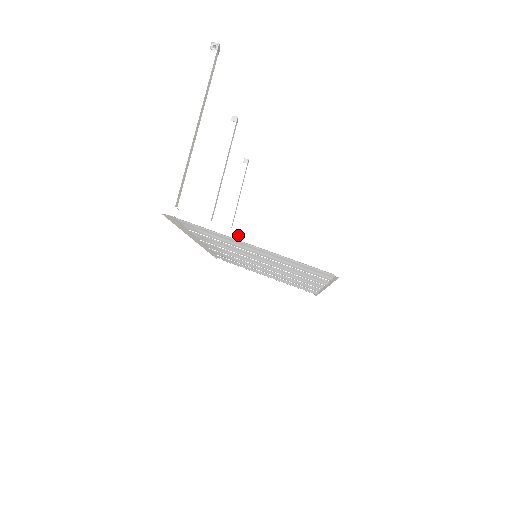
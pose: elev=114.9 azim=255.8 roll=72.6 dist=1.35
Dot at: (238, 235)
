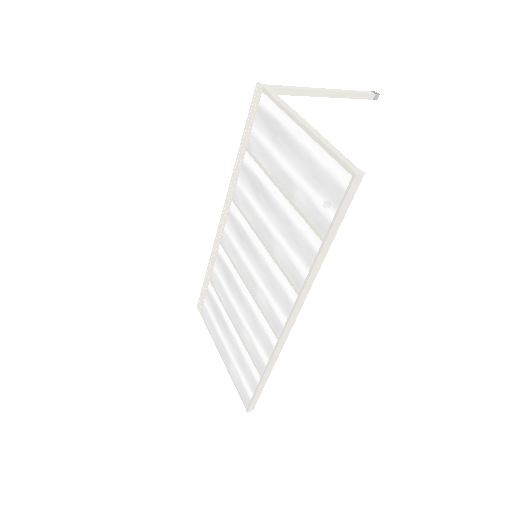
Dot at: (298, 116)
